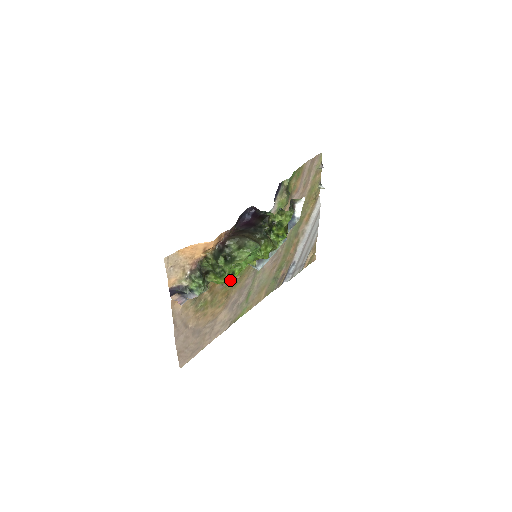
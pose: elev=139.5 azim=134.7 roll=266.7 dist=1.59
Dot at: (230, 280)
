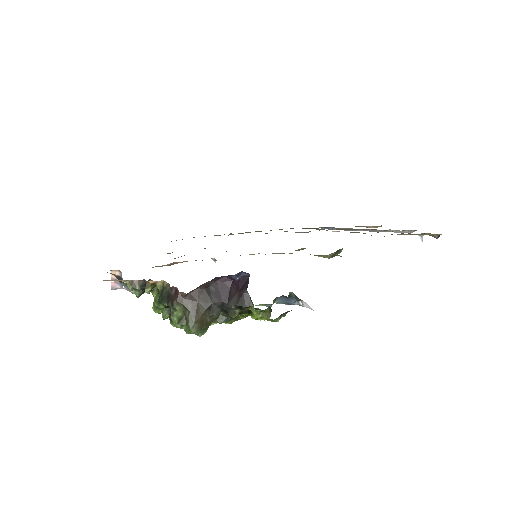
Dot at: occluded
